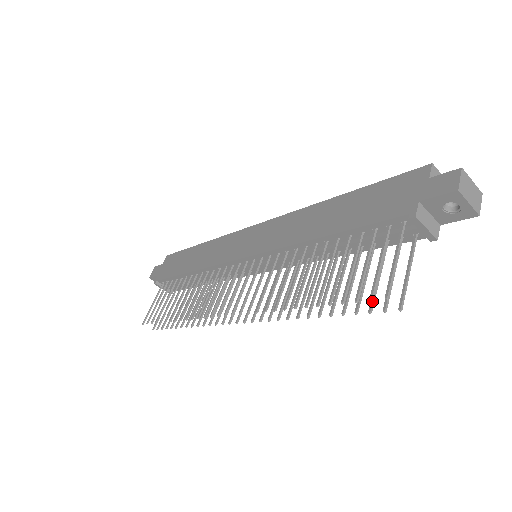
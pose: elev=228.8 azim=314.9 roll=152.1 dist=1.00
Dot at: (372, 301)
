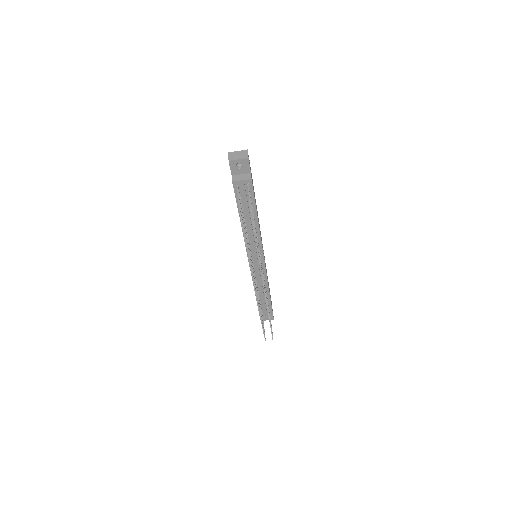
Dot at: (252, 222)
